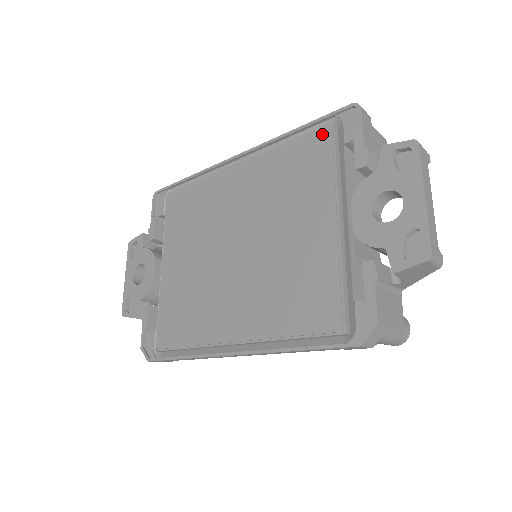
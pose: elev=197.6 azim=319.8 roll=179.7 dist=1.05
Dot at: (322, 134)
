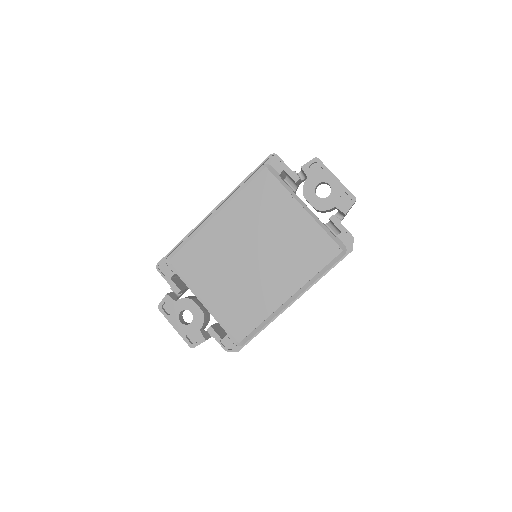
Dot at: (264, 175)
